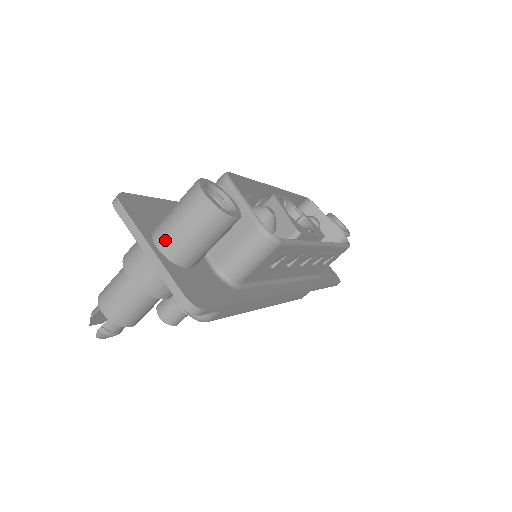
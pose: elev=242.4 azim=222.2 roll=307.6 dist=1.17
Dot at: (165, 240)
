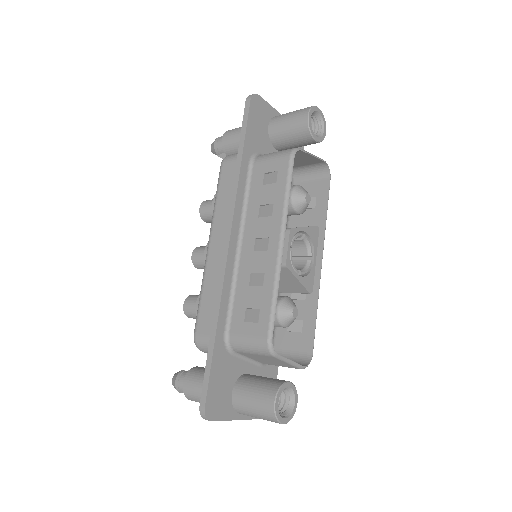
Dot at: occluded
